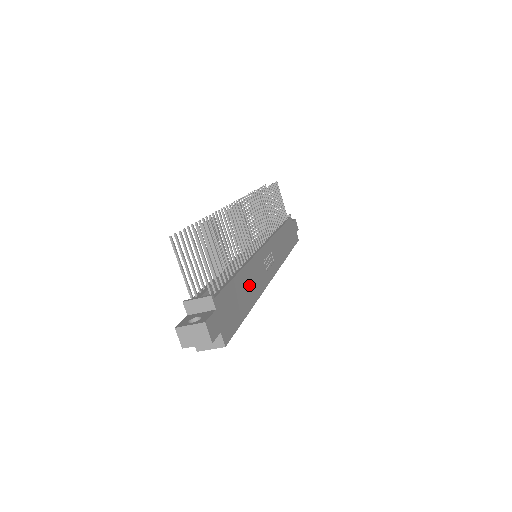
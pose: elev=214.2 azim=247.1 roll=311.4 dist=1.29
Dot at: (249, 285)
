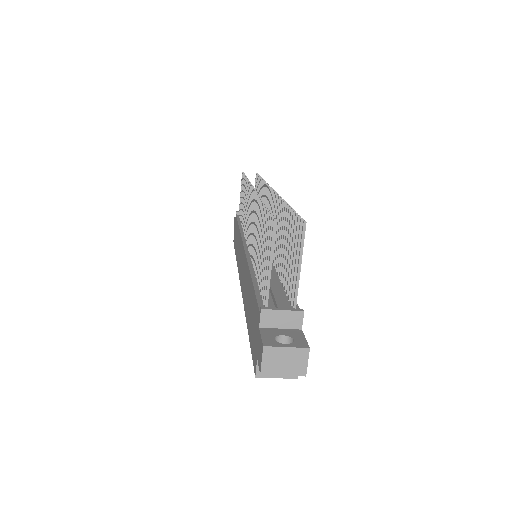
Dot at: occluded
